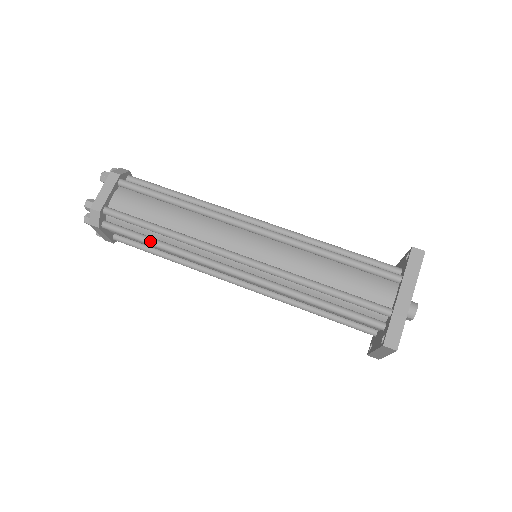
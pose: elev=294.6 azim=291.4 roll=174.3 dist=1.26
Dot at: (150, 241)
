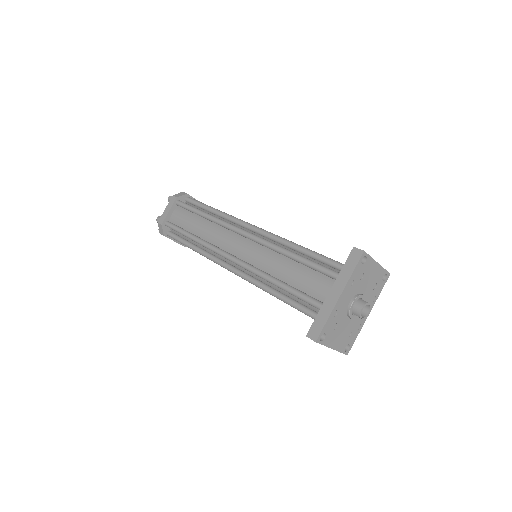
Dot at: (188, 245)
